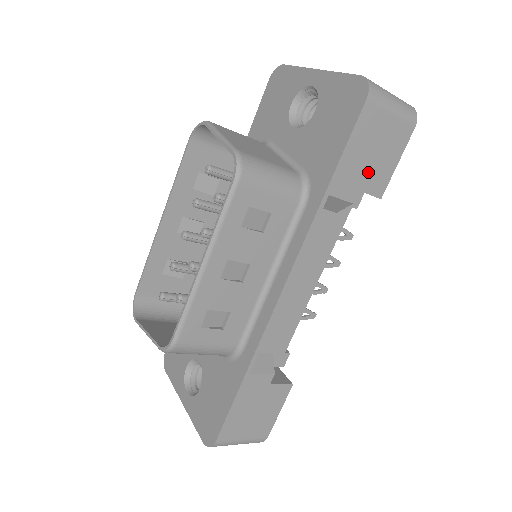
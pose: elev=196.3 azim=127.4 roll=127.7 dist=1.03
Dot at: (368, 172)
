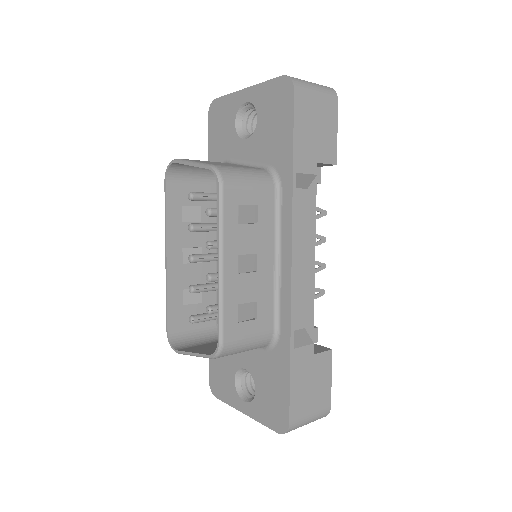
Dot at: (318, 146)
